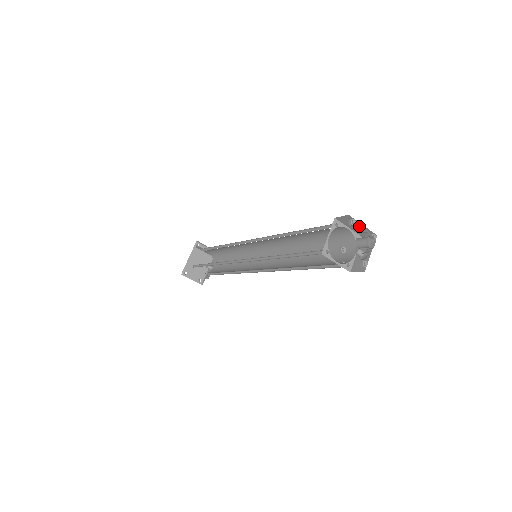
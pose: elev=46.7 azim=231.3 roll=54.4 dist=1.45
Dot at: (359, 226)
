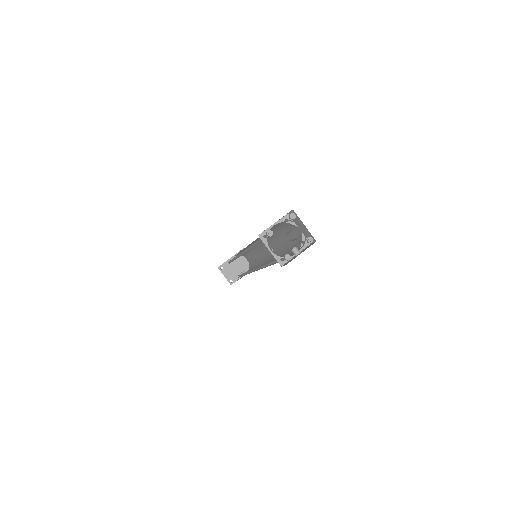
Dot at: occluded
